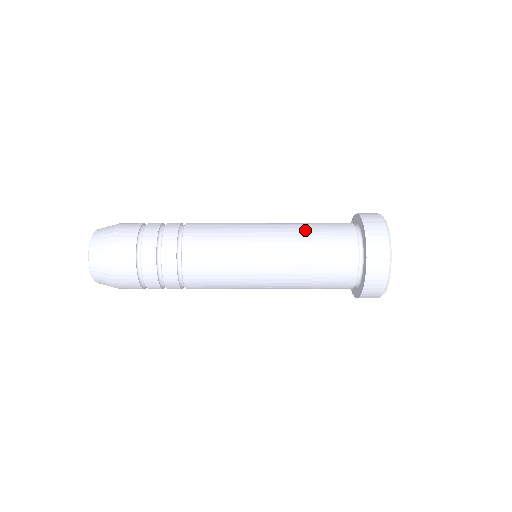
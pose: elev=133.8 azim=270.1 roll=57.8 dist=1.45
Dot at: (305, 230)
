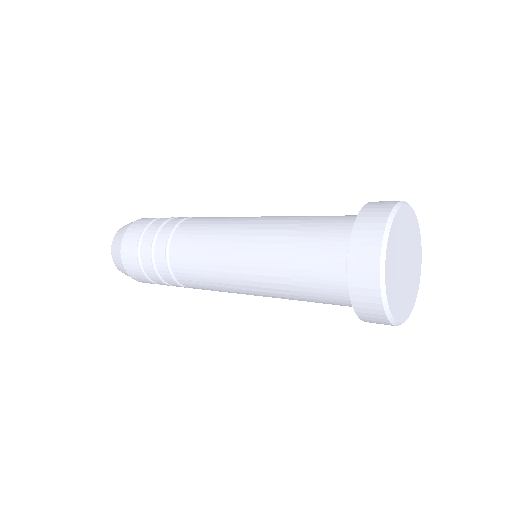
Dot at: (298, 218)
